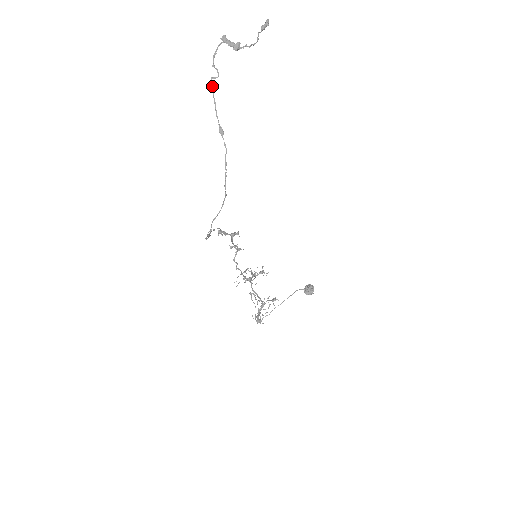
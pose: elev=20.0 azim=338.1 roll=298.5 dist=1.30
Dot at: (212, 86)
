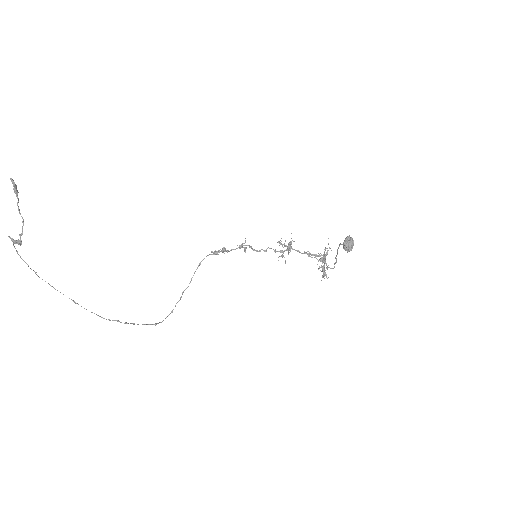
Dot at: occluded
